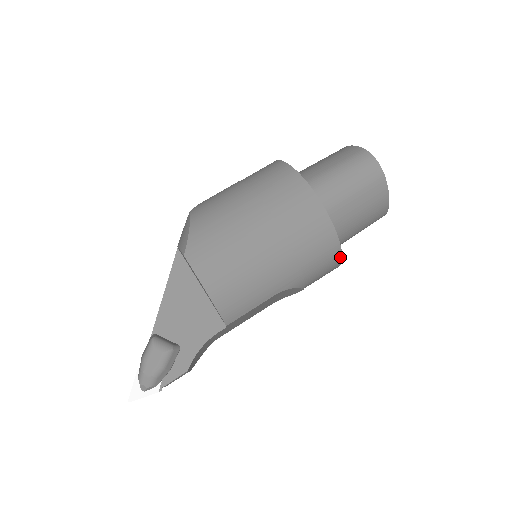
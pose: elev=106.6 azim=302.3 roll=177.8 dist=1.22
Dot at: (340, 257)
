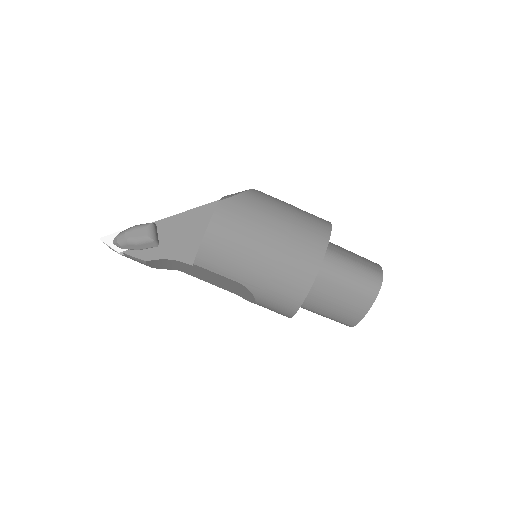
Dot at: (296, 310)
